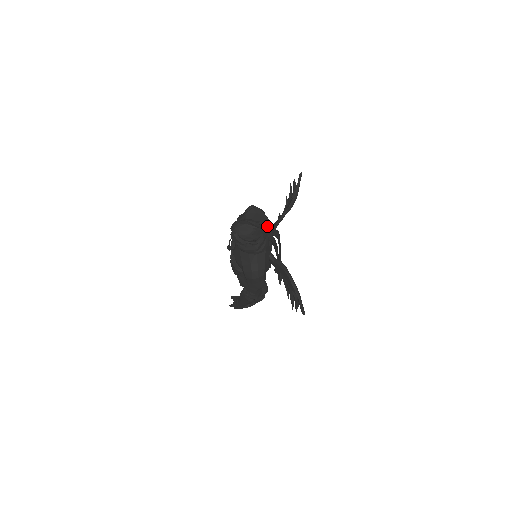
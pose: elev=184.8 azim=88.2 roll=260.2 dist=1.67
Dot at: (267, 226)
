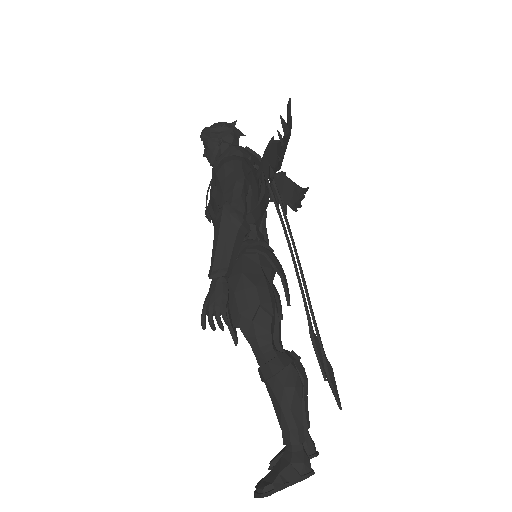
Dot at: (253, 158)
